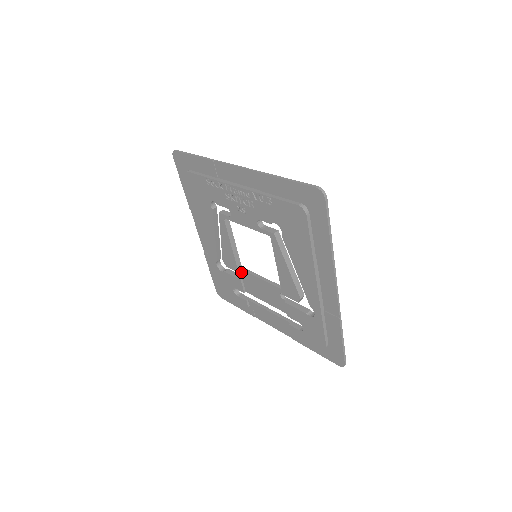
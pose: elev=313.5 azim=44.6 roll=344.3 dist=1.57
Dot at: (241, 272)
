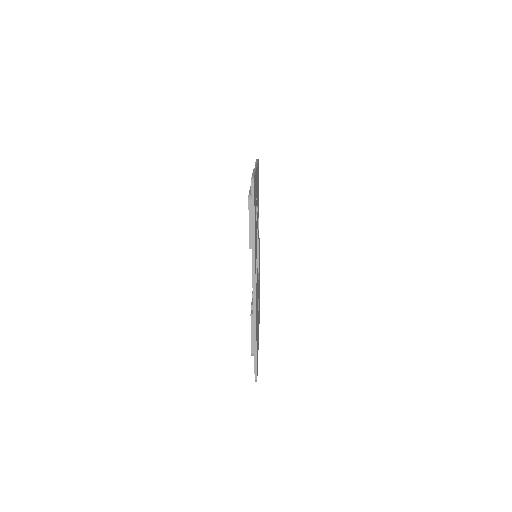
Dot at: occluded
